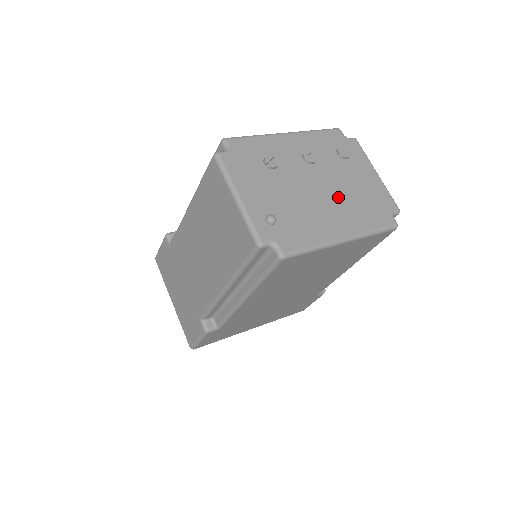
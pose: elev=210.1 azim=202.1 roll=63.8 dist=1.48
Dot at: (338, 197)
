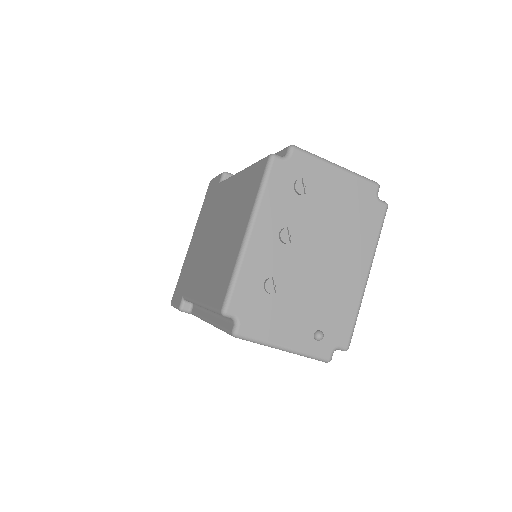
Dot at: (335, 244)
